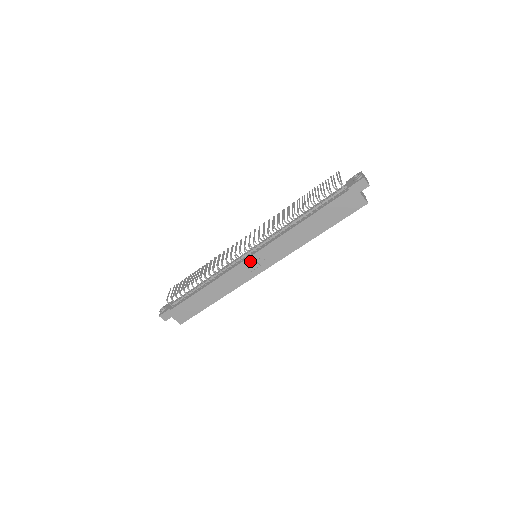
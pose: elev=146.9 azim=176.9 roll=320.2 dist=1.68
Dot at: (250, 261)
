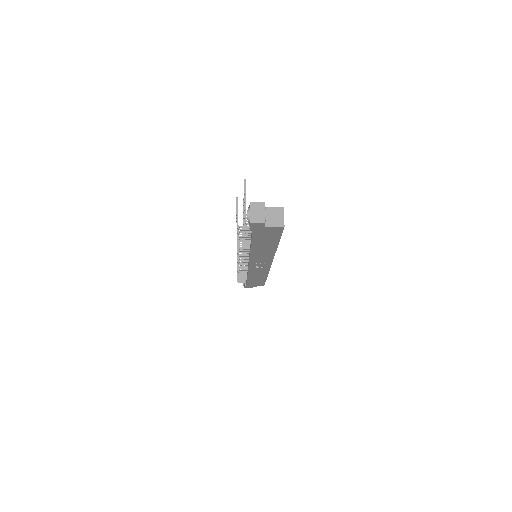
Dot at: (253, 266)
